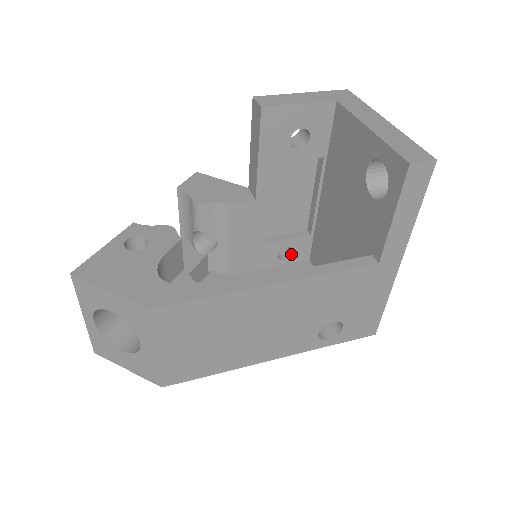
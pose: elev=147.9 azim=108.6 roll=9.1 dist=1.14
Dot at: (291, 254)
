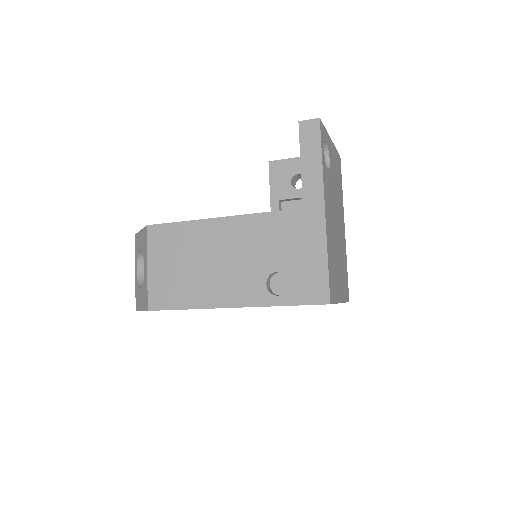
Dot at: occluded
